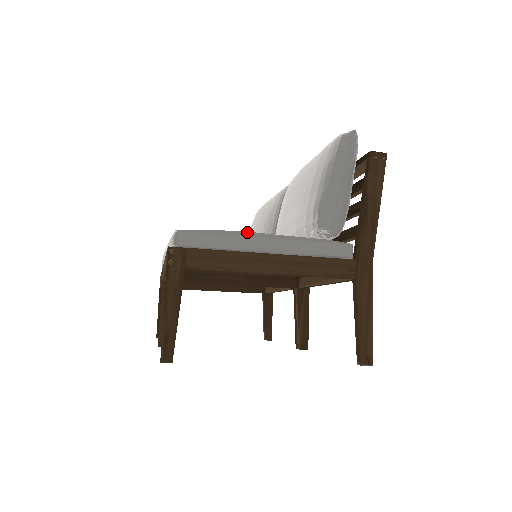
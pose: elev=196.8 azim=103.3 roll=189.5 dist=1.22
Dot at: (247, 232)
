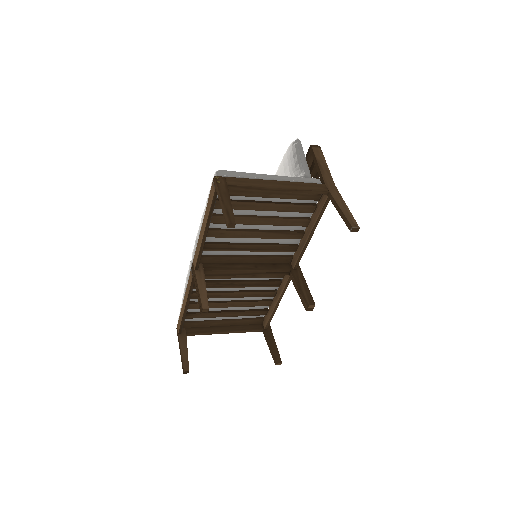
Dot at: occluded
